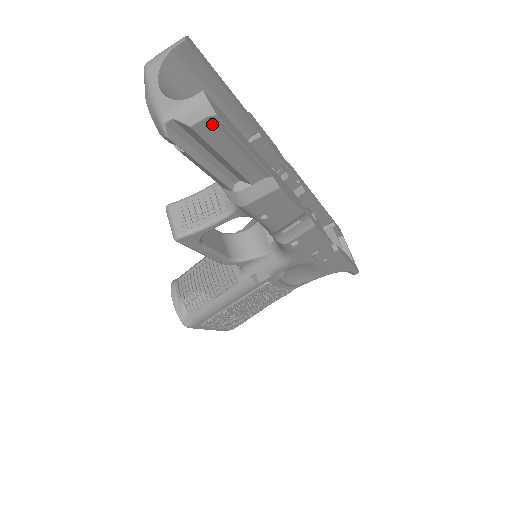
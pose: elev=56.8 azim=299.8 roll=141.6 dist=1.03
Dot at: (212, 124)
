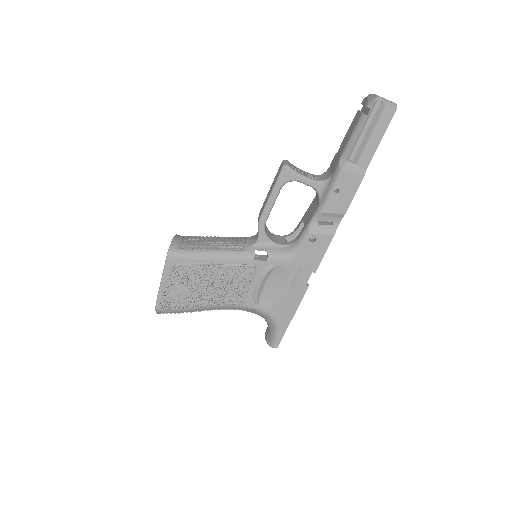
Dot at: (390, 114)
